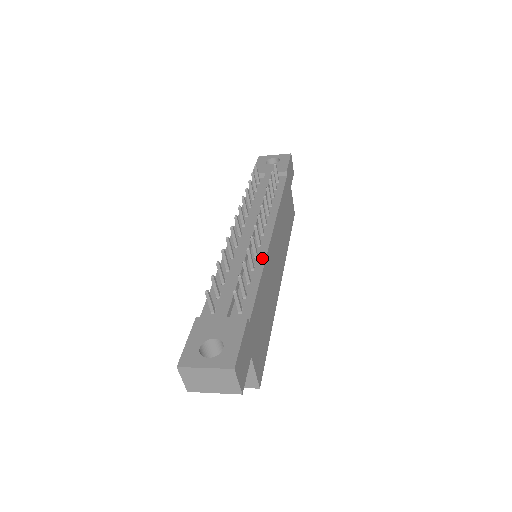
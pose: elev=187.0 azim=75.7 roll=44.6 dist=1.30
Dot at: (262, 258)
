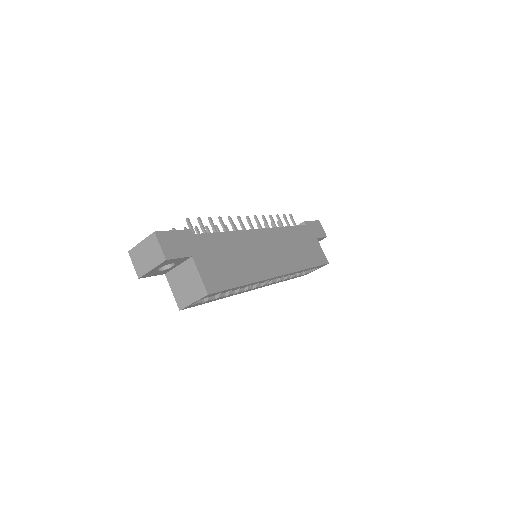
Dot at: (238, 231)
